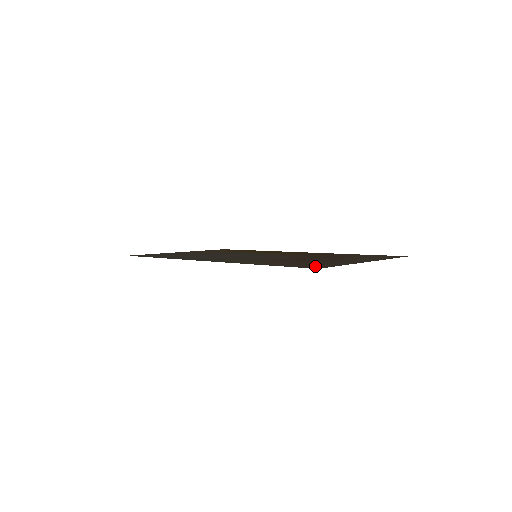
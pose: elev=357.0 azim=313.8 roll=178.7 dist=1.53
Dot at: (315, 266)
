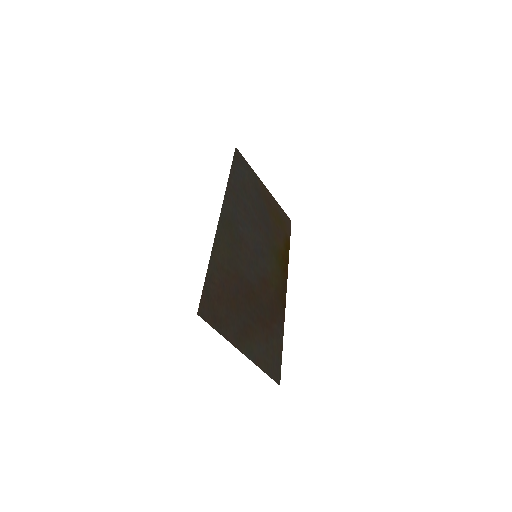
Dot at: (209, 311)
